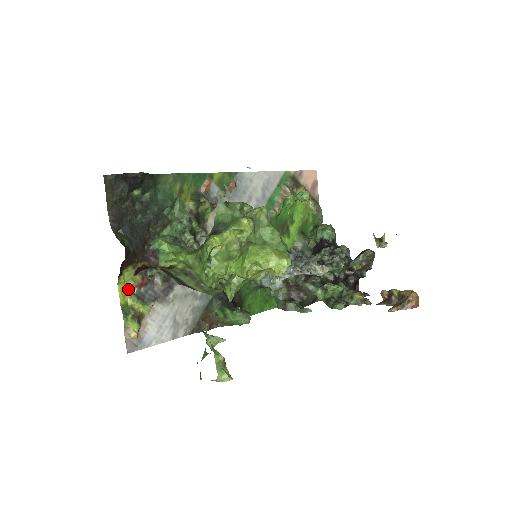
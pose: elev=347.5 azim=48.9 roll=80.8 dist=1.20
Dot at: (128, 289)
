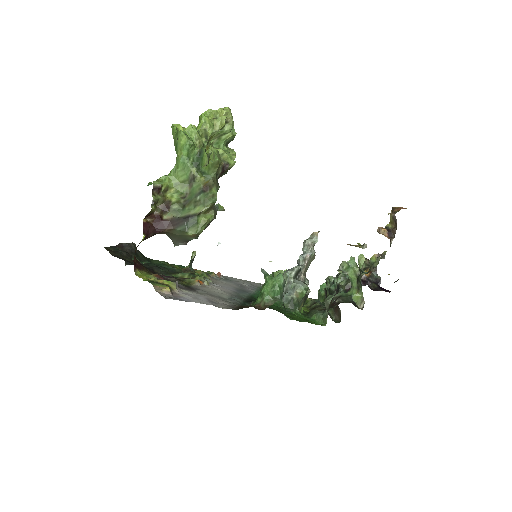
Dot at: (147, 278)
